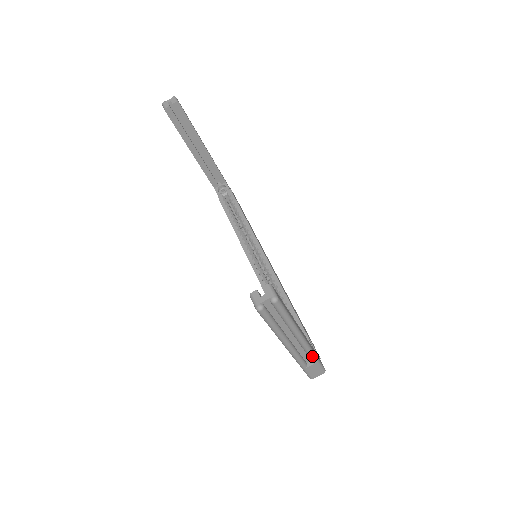
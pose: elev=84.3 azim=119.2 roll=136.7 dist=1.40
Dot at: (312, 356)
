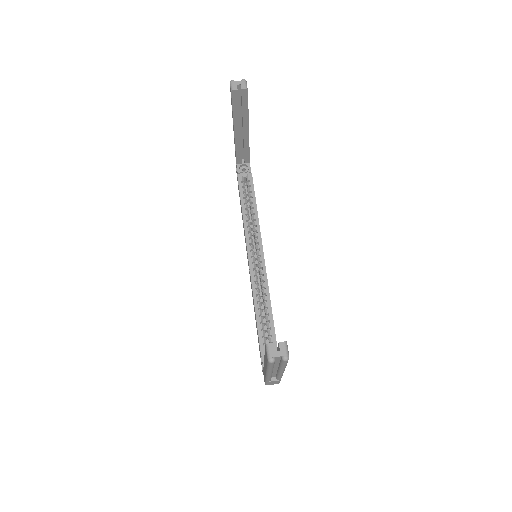
Dot at: (280, 378)
